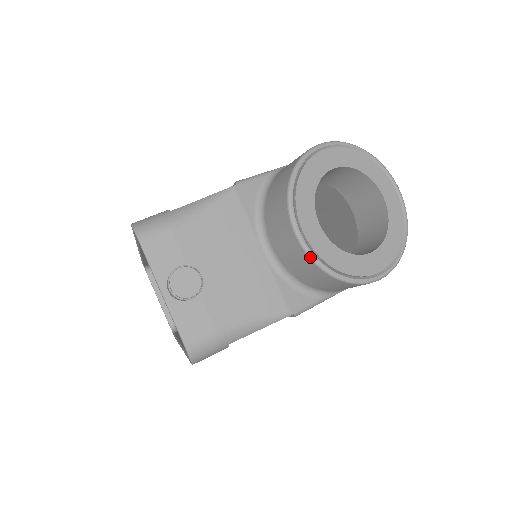
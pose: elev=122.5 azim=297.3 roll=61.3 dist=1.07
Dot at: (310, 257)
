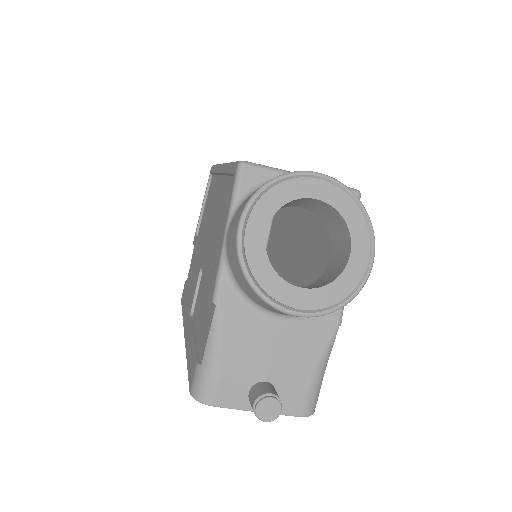
Dot at: occluded
